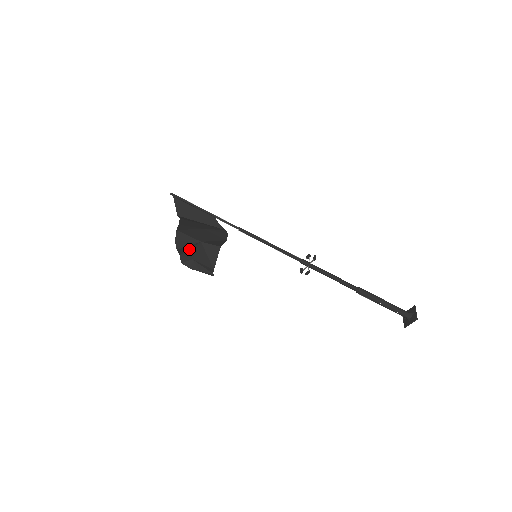
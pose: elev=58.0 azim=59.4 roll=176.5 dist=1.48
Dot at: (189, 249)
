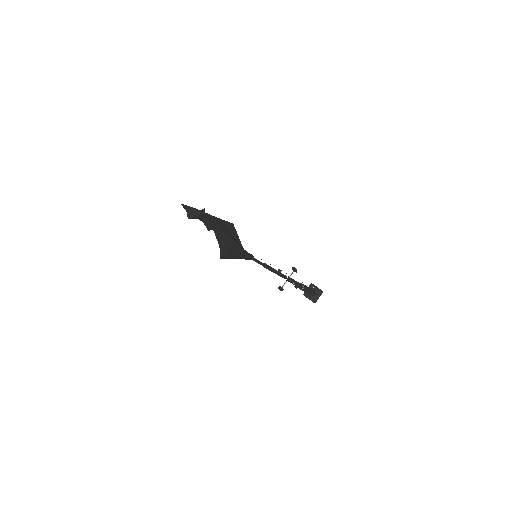
Dot at: (201, 211)
